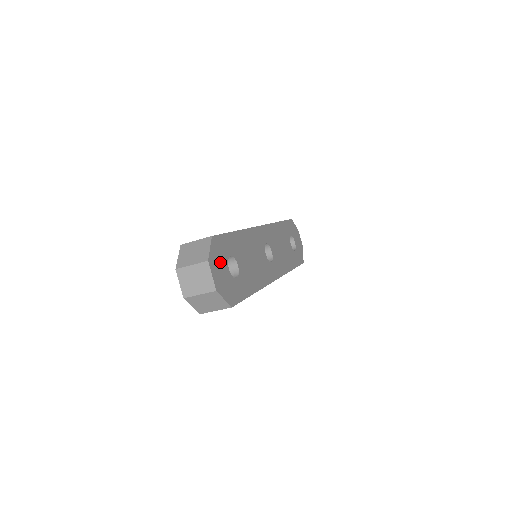
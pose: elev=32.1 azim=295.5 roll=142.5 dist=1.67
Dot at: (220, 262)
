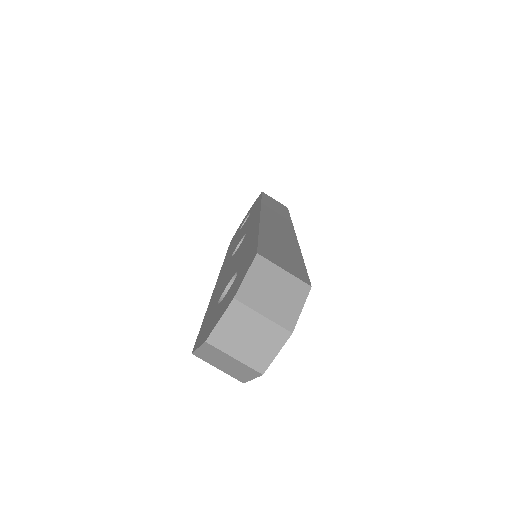
Dot at: occluded
